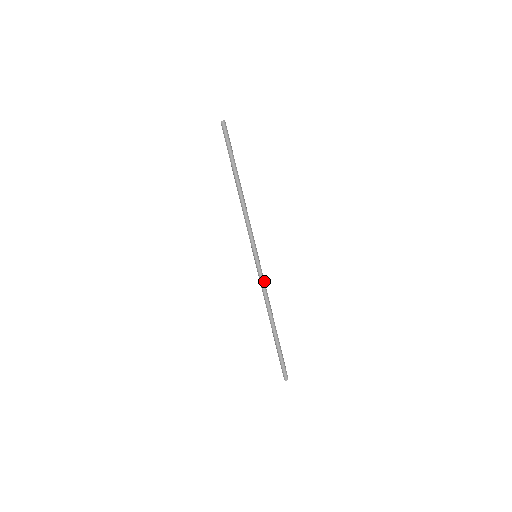
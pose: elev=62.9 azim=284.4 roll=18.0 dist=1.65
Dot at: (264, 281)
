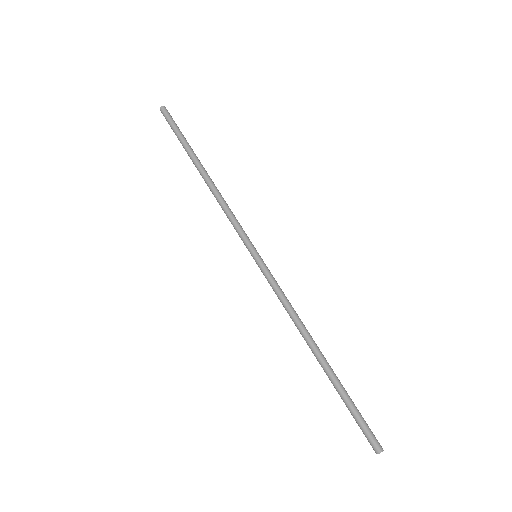
Dot at: (280, 289)
